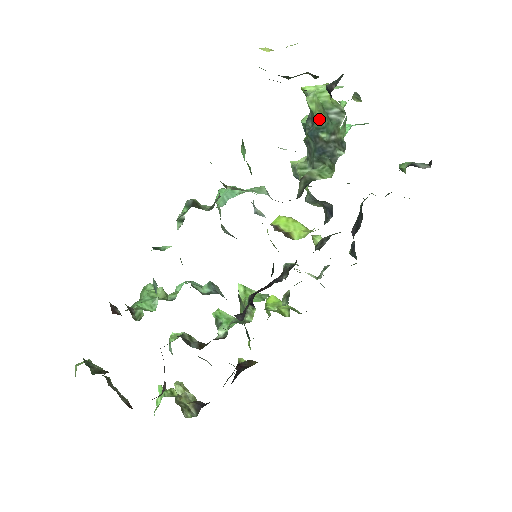
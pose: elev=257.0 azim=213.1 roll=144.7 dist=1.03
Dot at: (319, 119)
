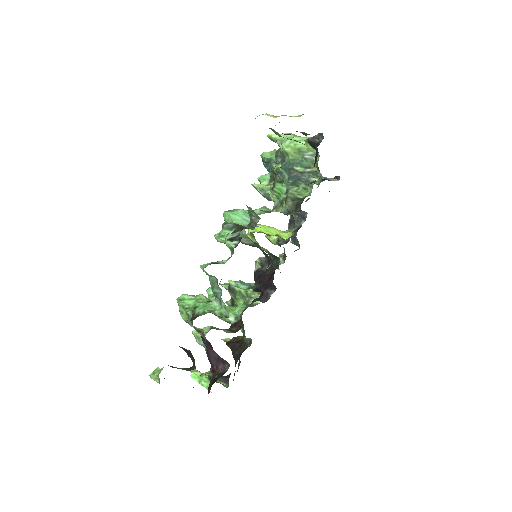
Dot at: (293, 158)
